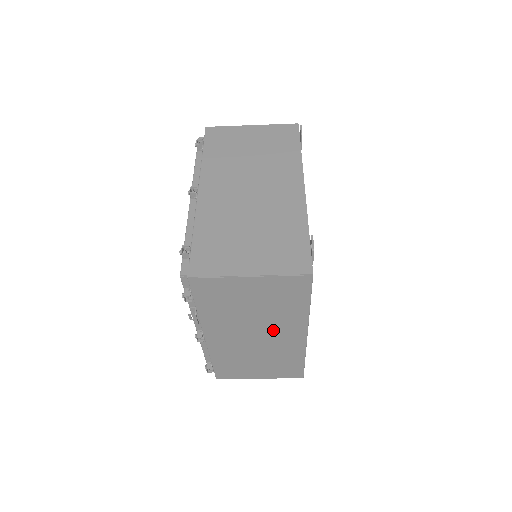
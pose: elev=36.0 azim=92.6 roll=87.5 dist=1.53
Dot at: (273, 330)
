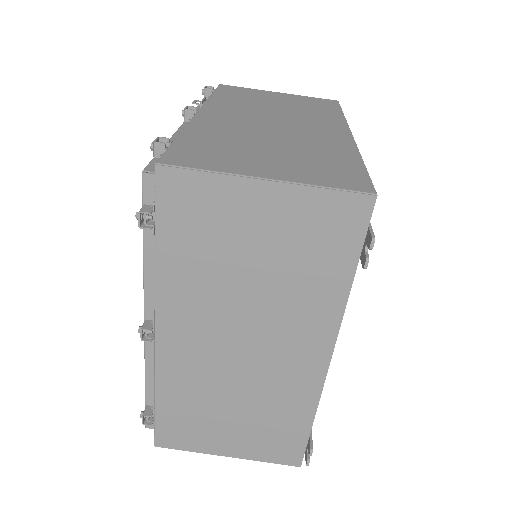
Dot at: (300, 122)
